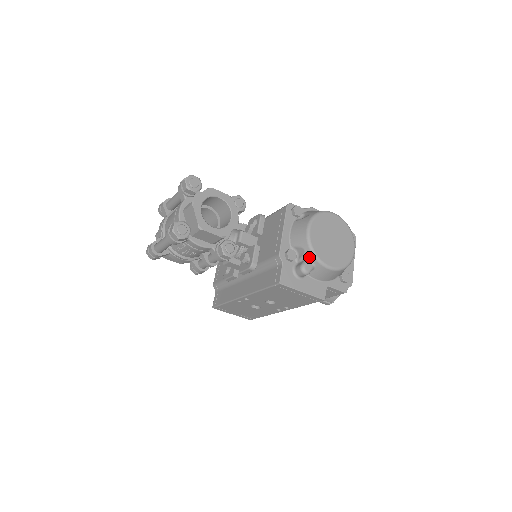
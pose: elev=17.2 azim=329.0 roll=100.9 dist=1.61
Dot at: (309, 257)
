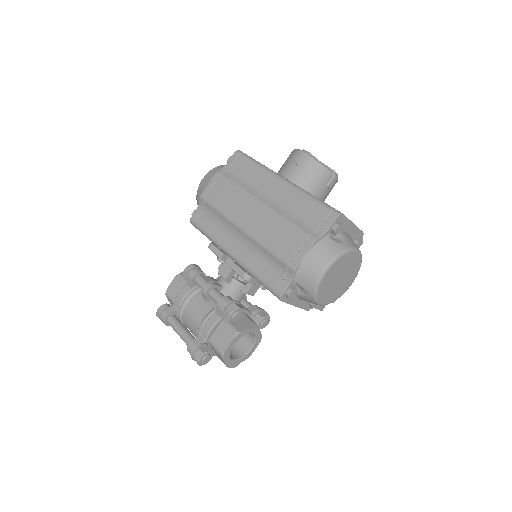
Dot at: occluded
